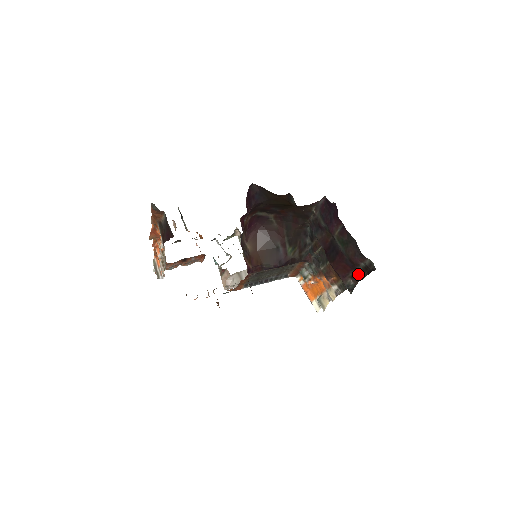
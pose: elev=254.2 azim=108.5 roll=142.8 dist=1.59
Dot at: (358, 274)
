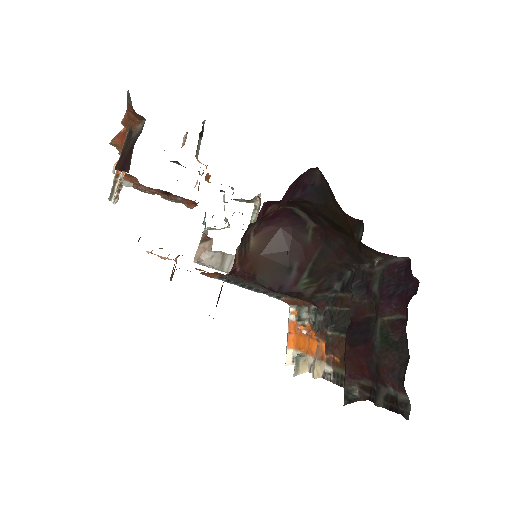
Dot at: (374, 392)
